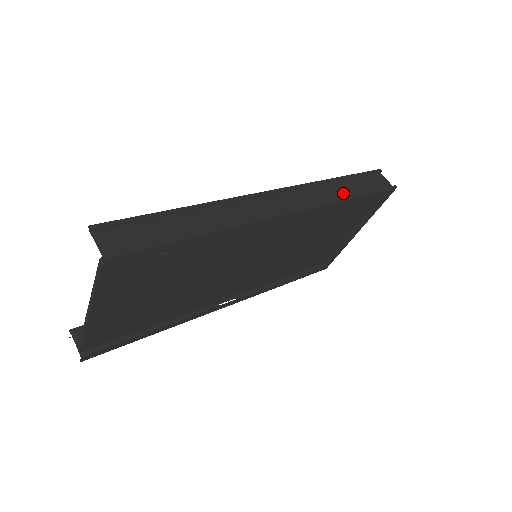
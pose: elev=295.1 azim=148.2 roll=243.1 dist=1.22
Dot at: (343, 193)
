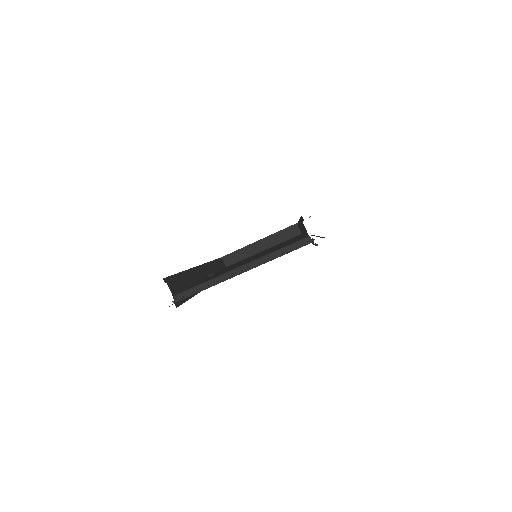
Dot at: occluded
